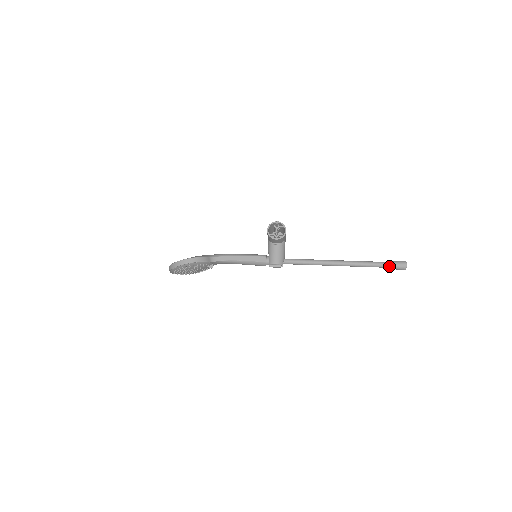
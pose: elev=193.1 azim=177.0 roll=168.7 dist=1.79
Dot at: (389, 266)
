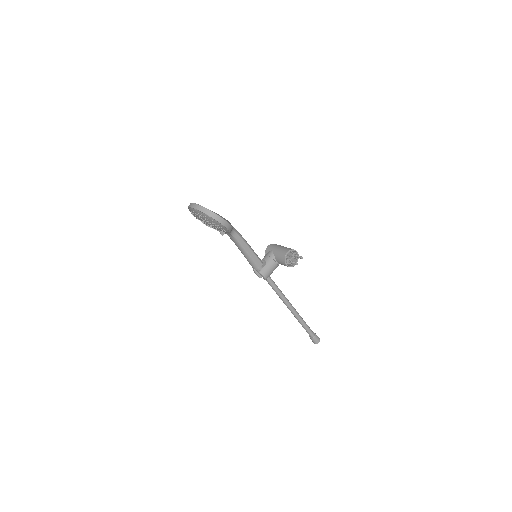
Dot at: (311, 335)
